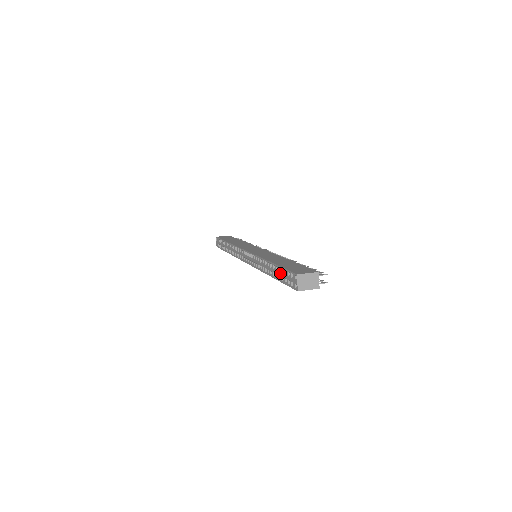
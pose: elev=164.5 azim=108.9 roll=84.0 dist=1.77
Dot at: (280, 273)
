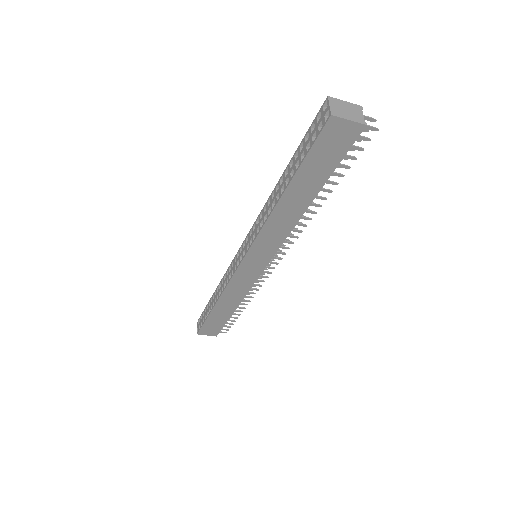
Dot at: (297, 156)
